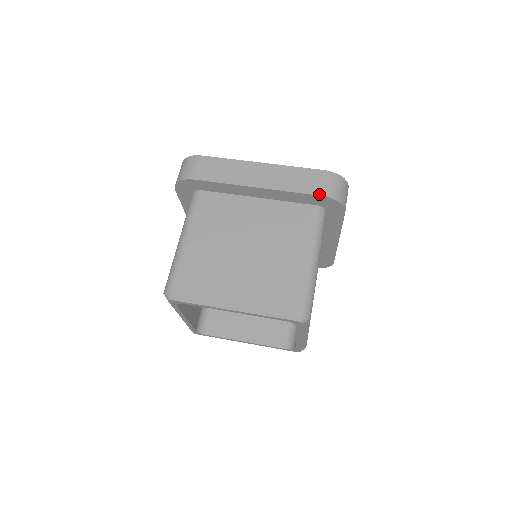
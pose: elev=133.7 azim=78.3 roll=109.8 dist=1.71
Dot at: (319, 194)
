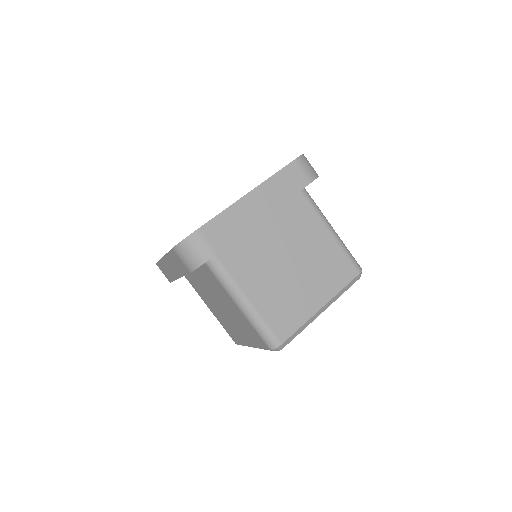
Dot at: (308, 183)
